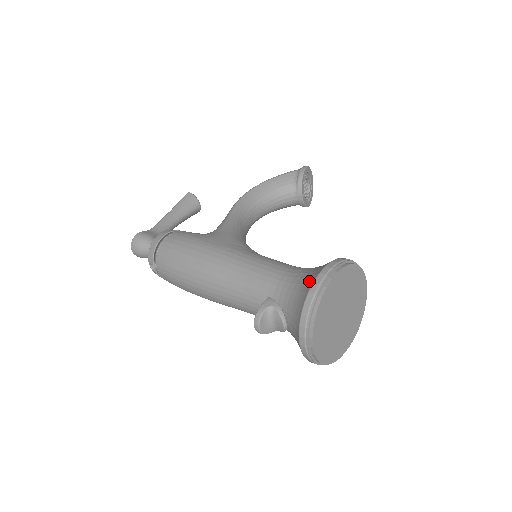
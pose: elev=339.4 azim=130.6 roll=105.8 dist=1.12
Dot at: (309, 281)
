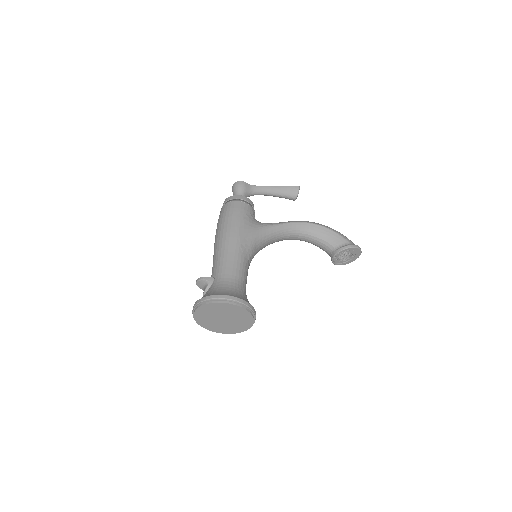
Dot at: (221, 292)
